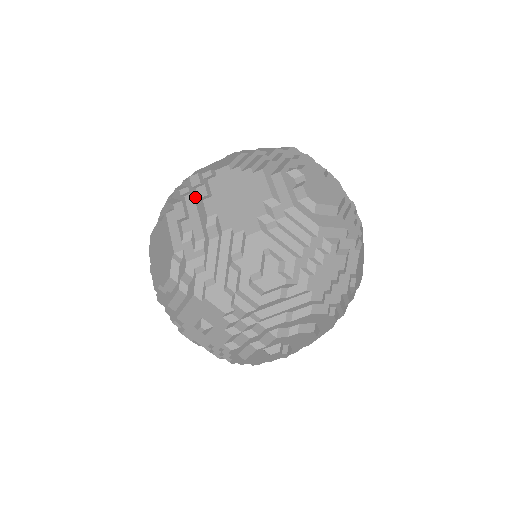
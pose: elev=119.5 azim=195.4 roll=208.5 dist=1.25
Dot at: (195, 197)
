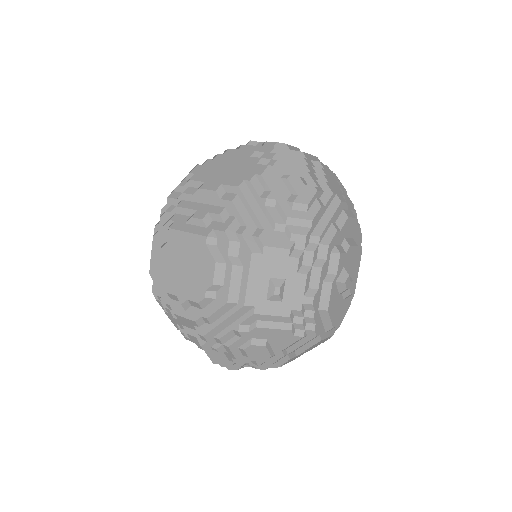
Dot at: (187, 199)
